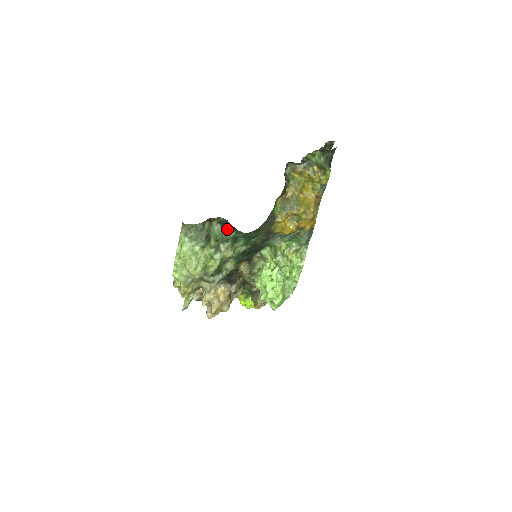
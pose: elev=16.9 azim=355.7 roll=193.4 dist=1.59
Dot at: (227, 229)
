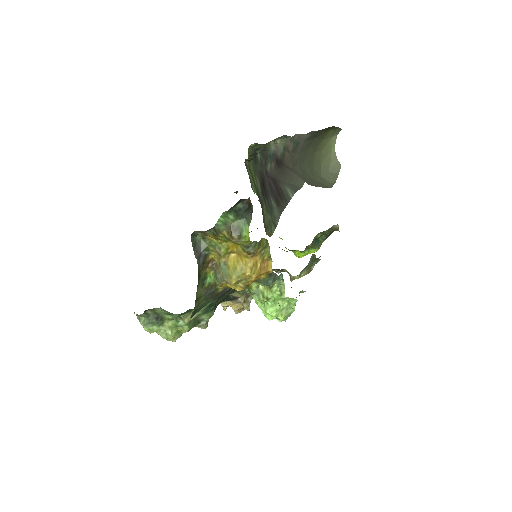
Dot at: occluded
